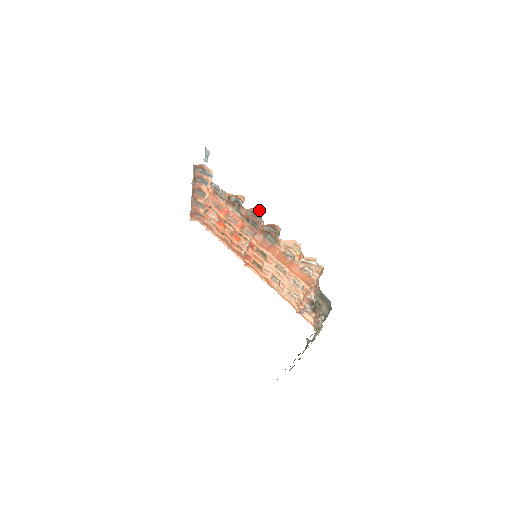
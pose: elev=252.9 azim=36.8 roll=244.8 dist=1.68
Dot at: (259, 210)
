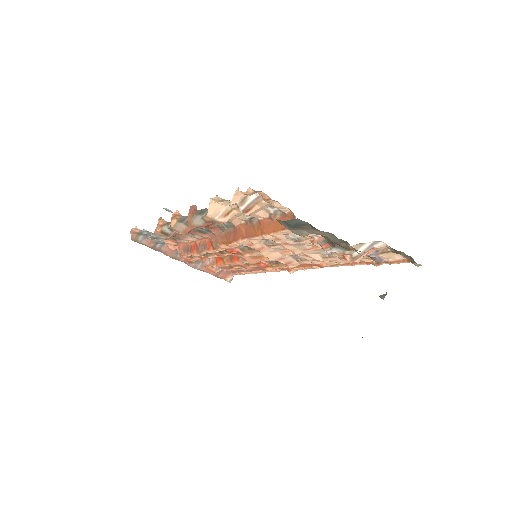
Dot at: (174, 213)
